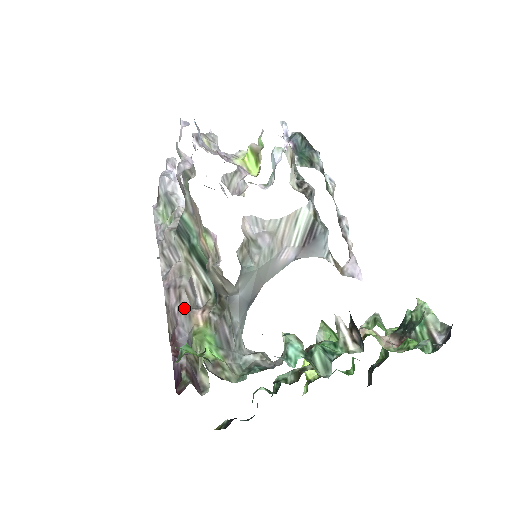
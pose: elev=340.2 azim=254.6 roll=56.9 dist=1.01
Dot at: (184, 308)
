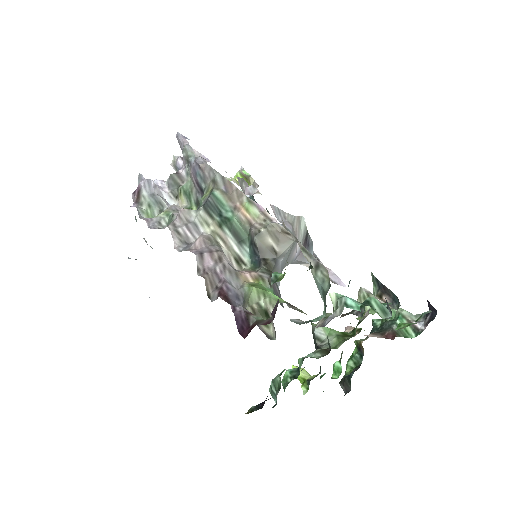
Dot at: (229, 267)
